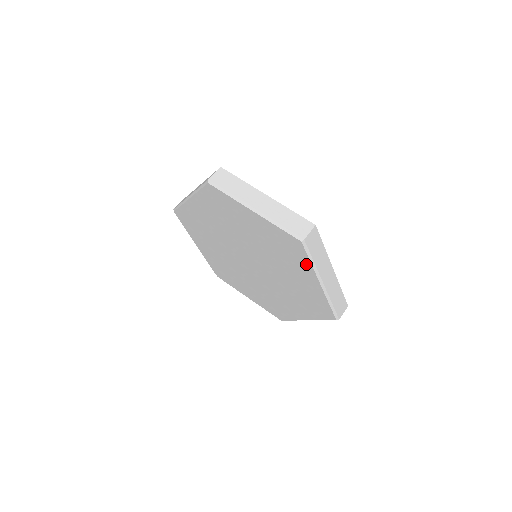
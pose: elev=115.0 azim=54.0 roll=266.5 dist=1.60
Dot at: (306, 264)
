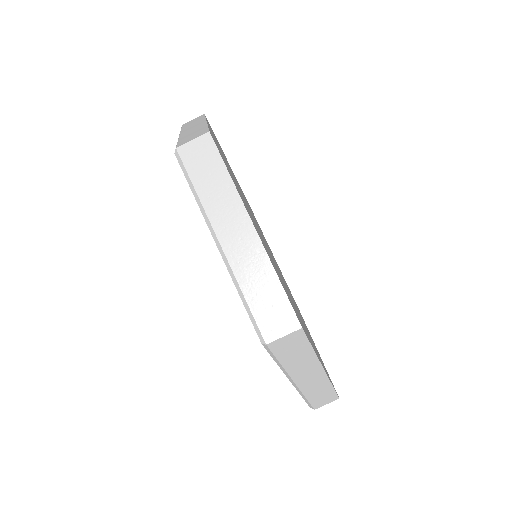
Dot at: occluded
